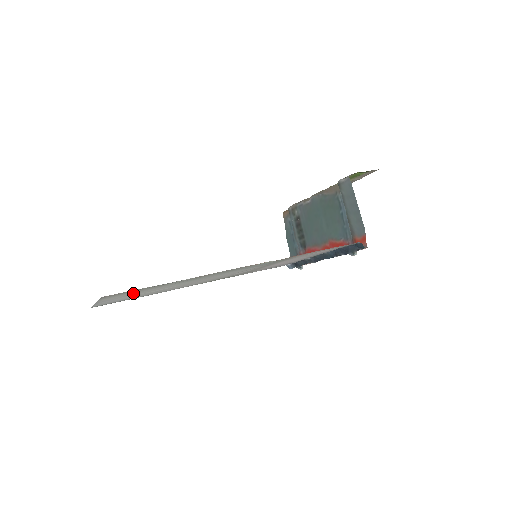
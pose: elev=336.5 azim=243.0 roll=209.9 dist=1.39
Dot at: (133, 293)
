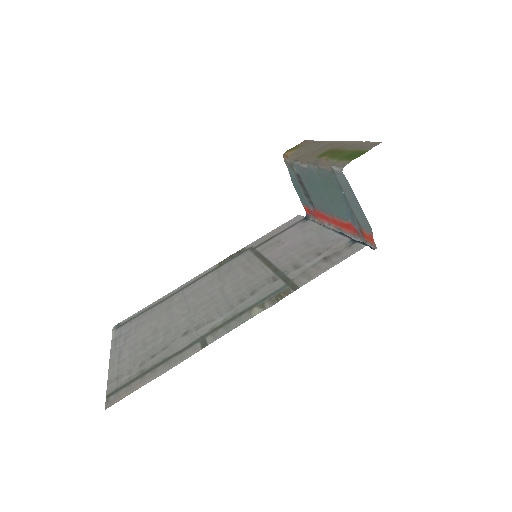
Dot at: (139, 354)
